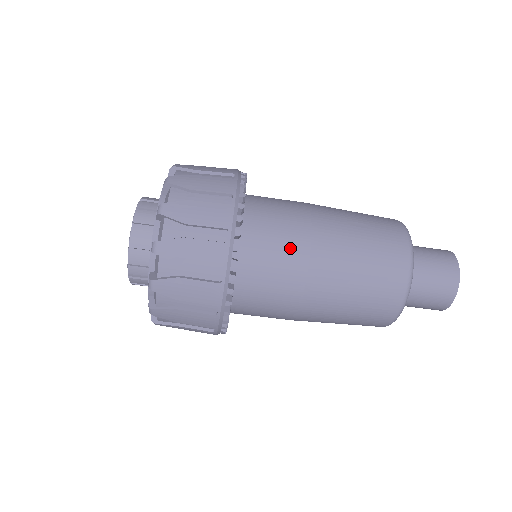
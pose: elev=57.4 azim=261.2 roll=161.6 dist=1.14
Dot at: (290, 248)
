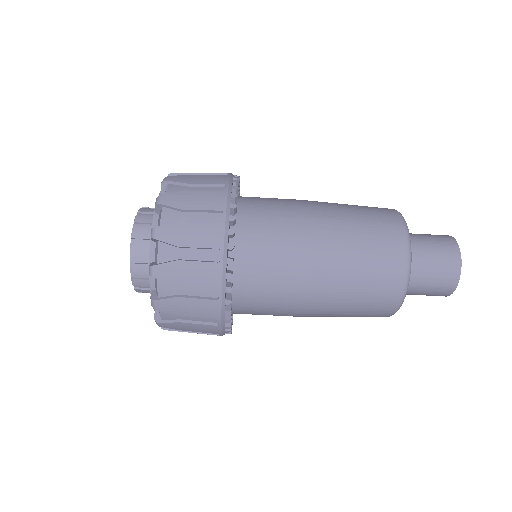
Dot at: (285, 210)
